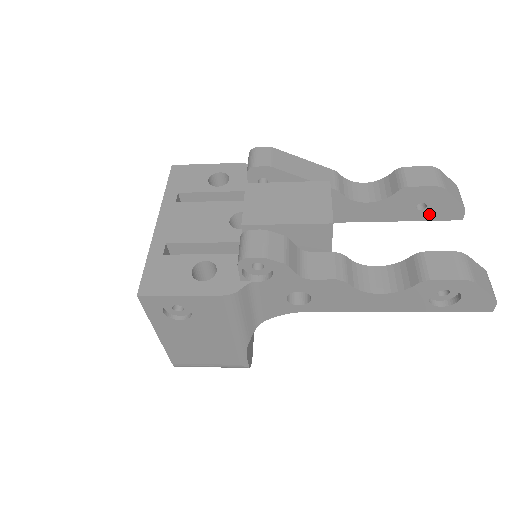
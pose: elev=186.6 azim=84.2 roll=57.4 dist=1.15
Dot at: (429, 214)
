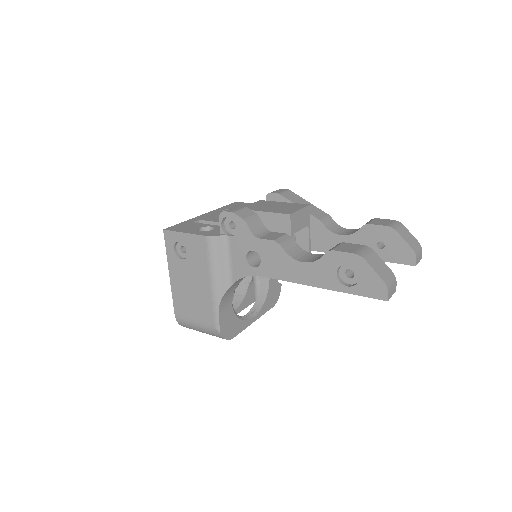
Dot at: (388, 255)
